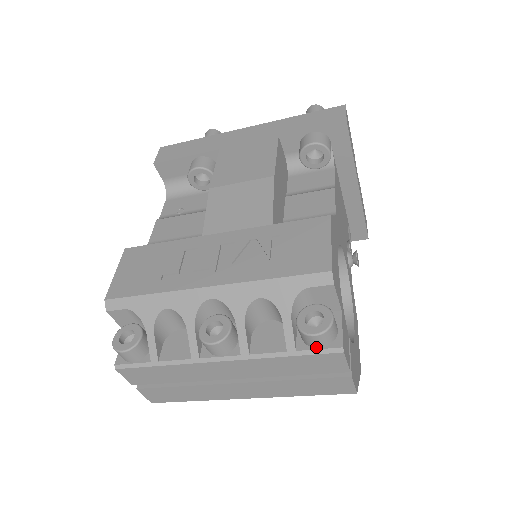
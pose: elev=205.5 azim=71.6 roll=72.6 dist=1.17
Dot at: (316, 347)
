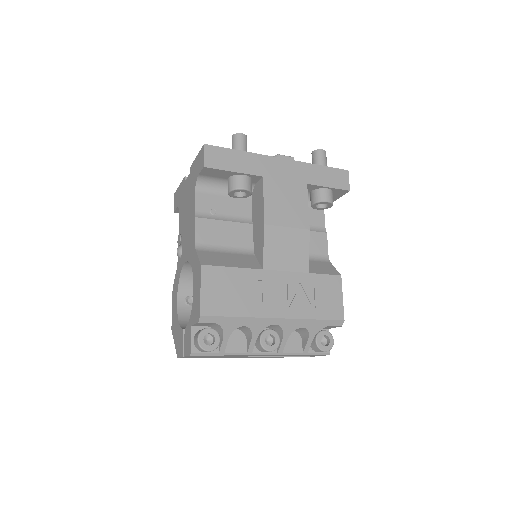
Dot at: (318, 352)
